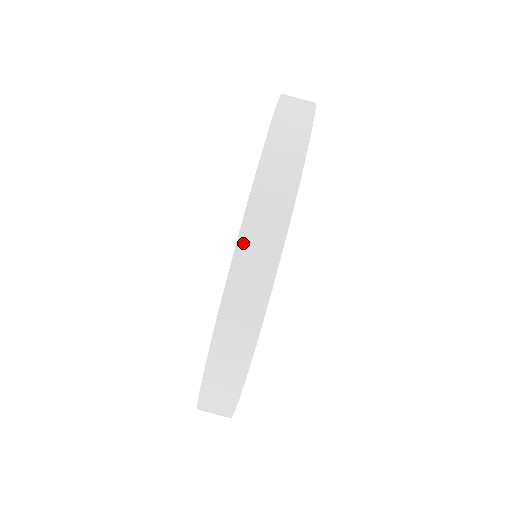
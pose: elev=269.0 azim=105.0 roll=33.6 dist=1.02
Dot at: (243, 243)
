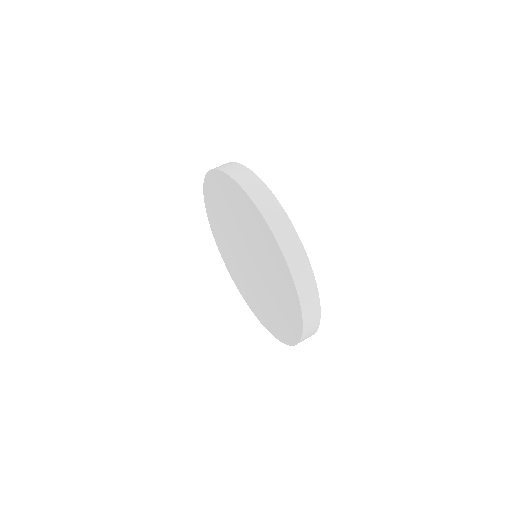
Dot at: (218, 168)
